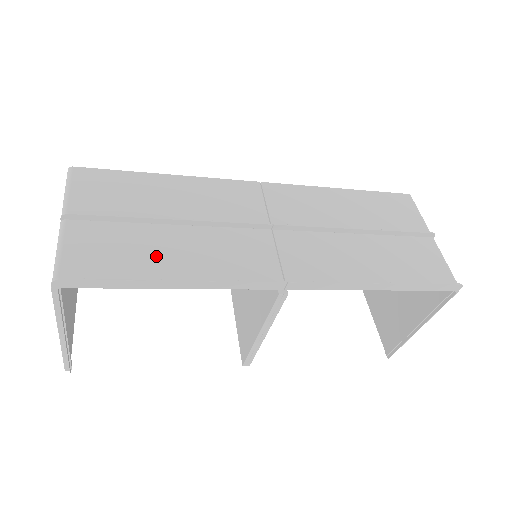
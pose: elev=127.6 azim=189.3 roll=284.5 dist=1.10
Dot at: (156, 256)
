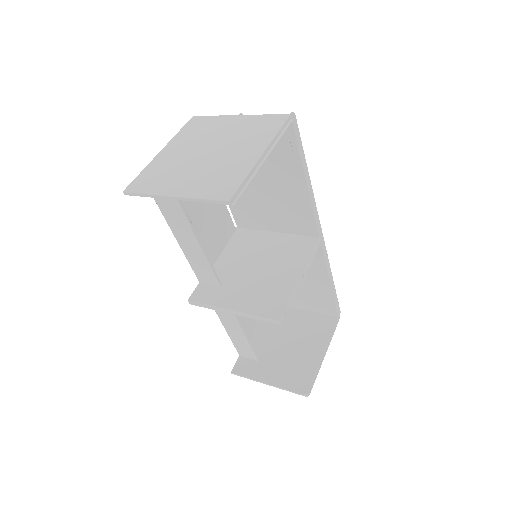
Dot at: (284, 169)
